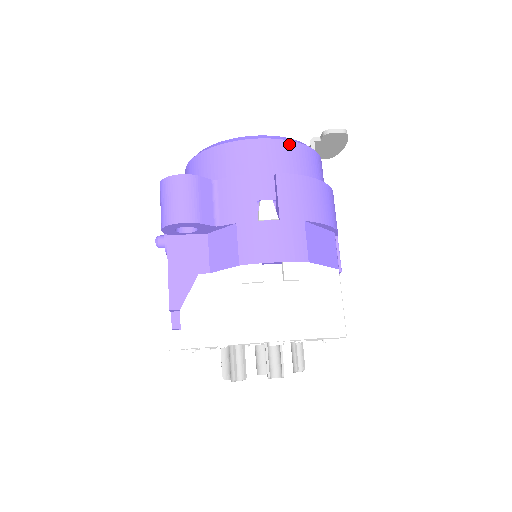
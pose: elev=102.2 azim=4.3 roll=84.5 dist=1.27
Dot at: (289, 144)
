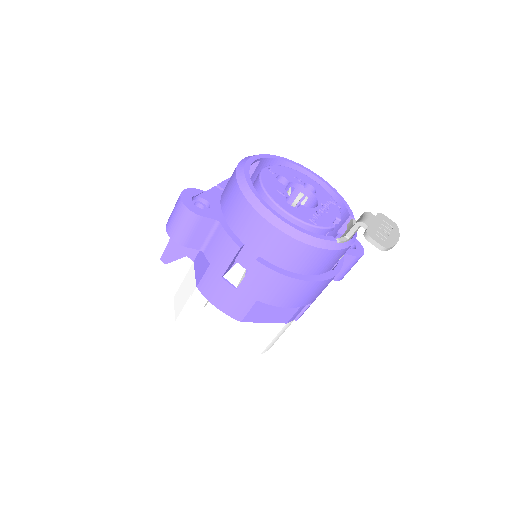
Dot at: (293, 242)
